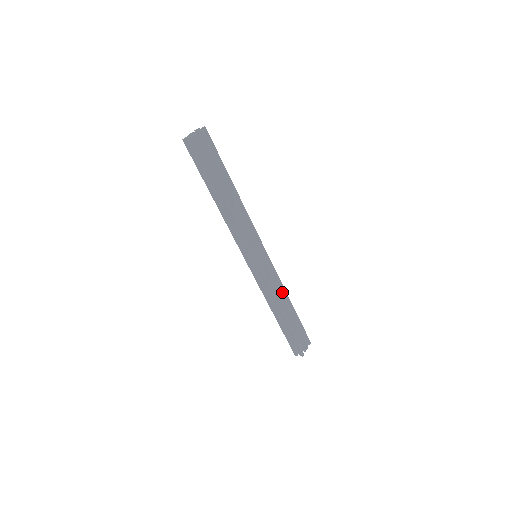
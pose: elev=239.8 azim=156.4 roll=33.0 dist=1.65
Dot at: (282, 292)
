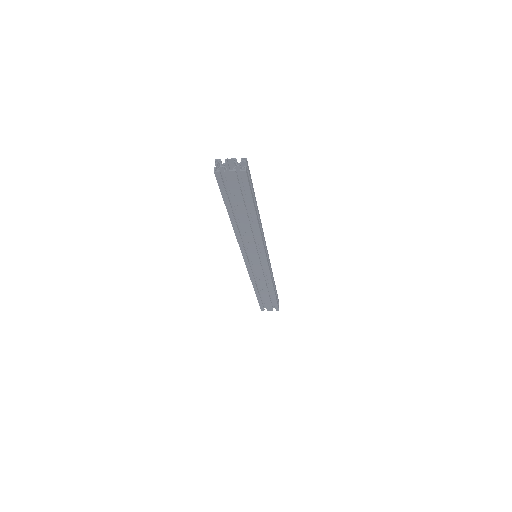
Dot at: (269, 282)
